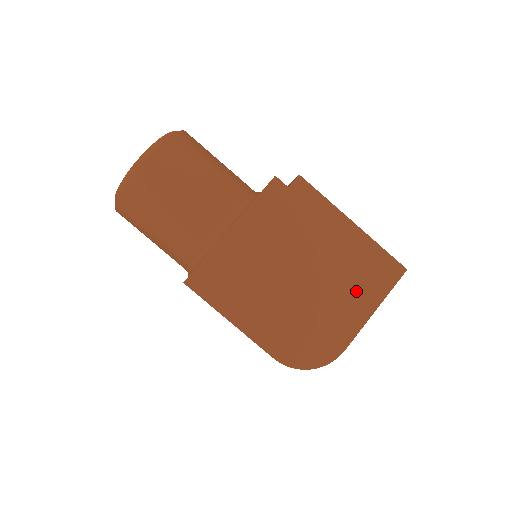
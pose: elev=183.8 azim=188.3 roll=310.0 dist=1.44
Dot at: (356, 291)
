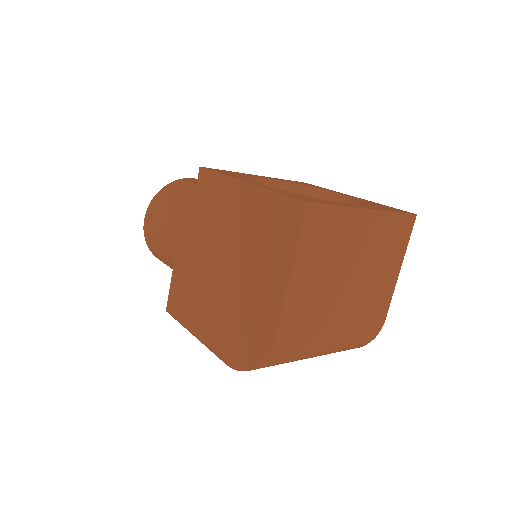
Dot at: (267, 260)
